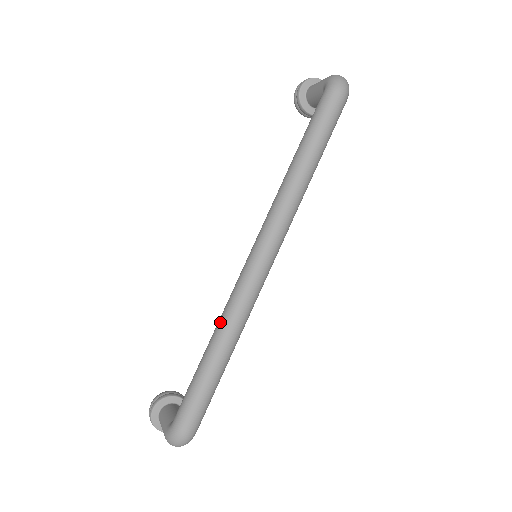
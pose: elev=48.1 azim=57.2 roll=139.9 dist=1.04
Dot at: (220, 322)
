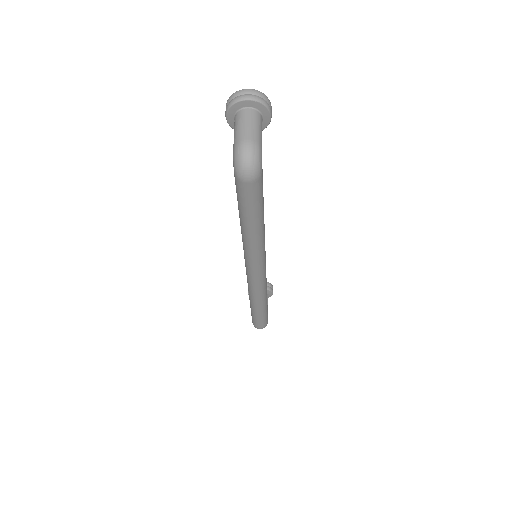
Dot at: (249, 294)
